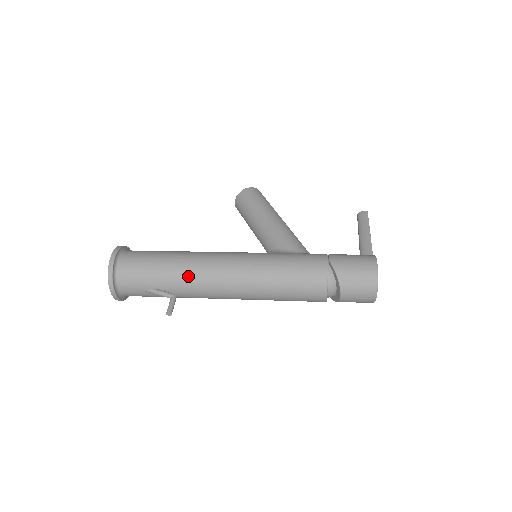
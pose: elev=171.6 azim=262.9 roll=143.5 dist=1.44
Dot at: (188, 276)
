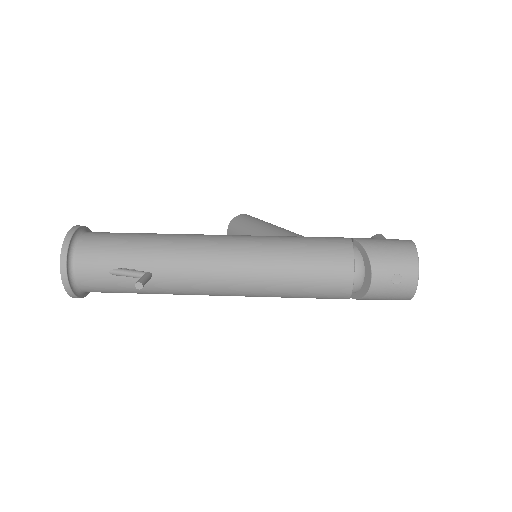
Dot at: (171, 249)
